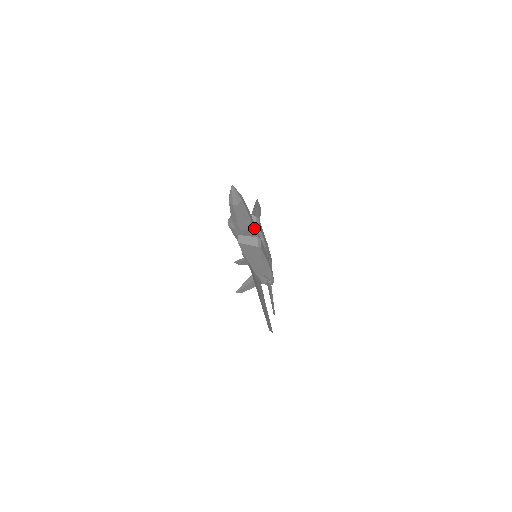
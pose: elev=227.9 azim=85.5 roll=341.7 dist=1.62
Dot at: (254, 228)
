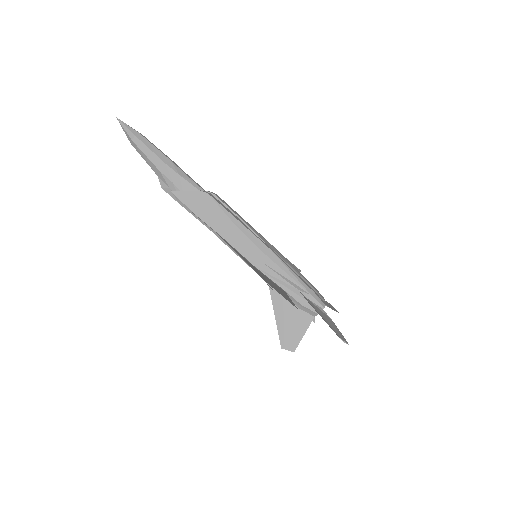
Dot at: (191, 179)
